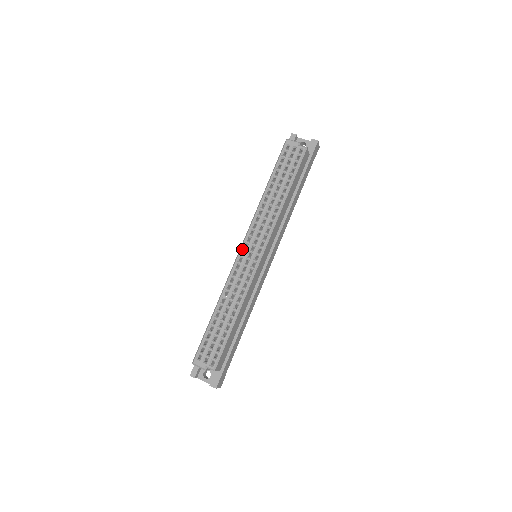
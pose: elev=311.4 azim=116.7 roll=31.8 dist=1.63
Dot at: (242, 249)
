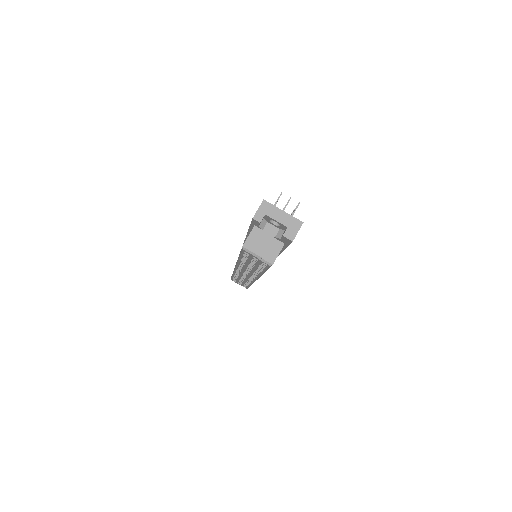
Dot at: occluded
